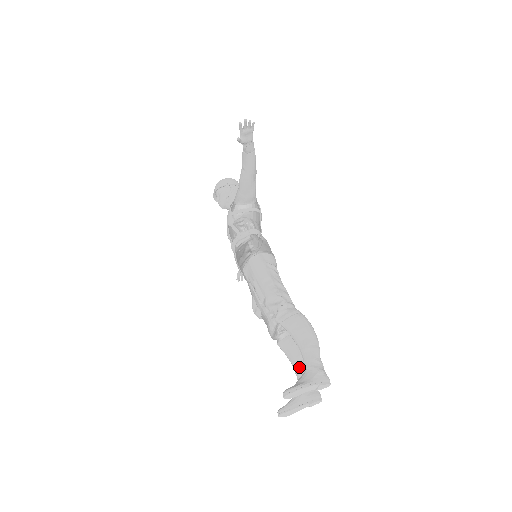
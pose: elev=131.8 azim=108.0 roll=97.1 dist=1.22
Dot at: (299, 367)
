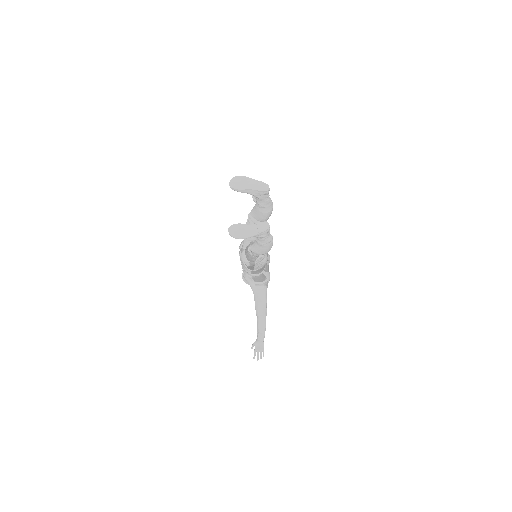
Dot at: occluded
